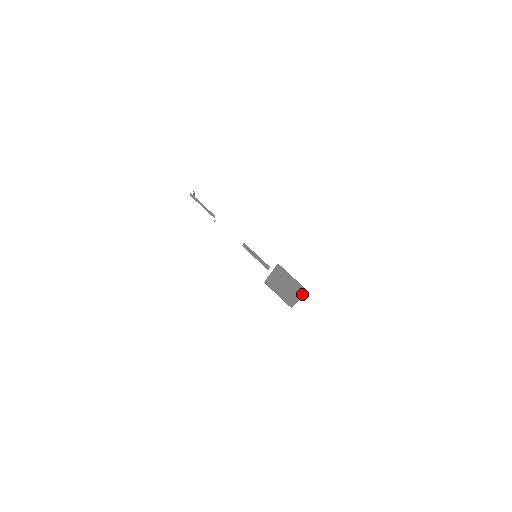
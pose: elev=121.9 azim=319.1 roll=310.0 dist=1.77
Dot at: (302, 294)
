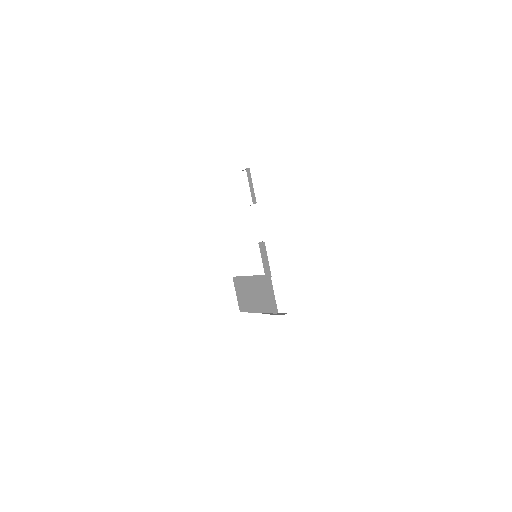
Dot at: occluded
